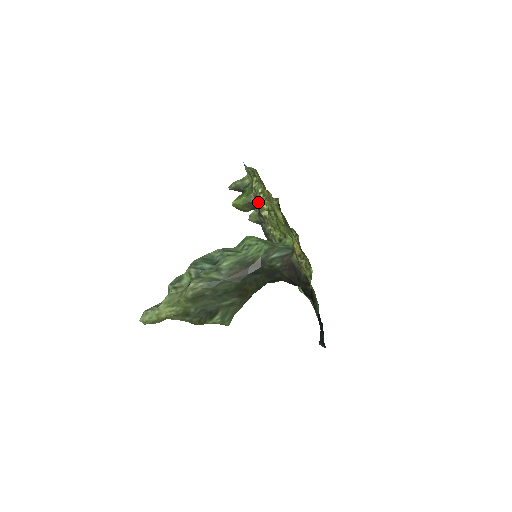
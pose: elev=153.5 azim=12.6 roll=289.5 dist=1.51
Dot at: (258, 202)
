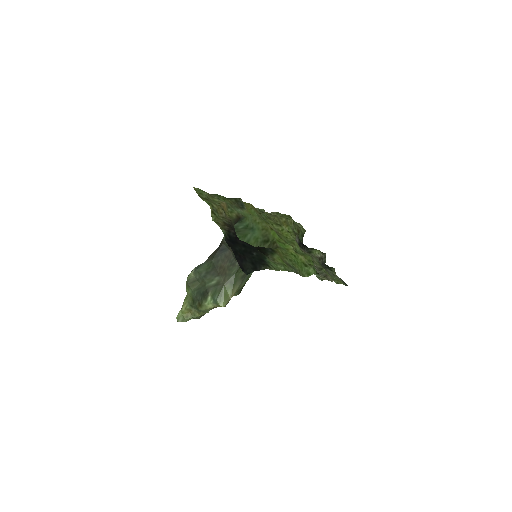
Dot at: (299, 239)
